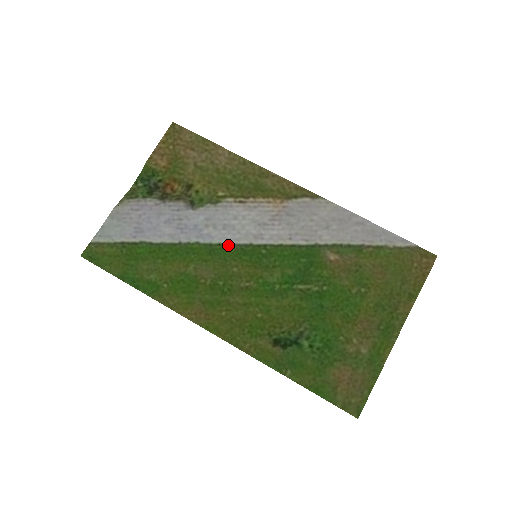
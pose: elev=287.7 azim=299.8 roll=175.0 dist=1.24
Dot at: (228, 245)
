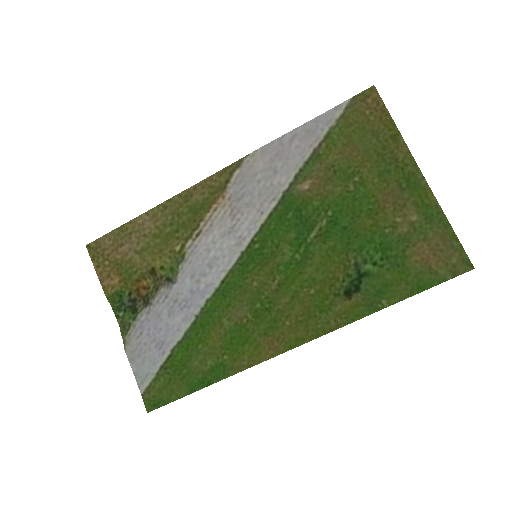
Dot at: (228, 274)
